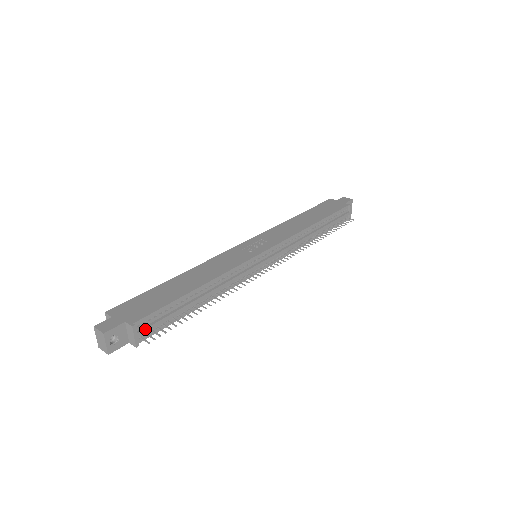
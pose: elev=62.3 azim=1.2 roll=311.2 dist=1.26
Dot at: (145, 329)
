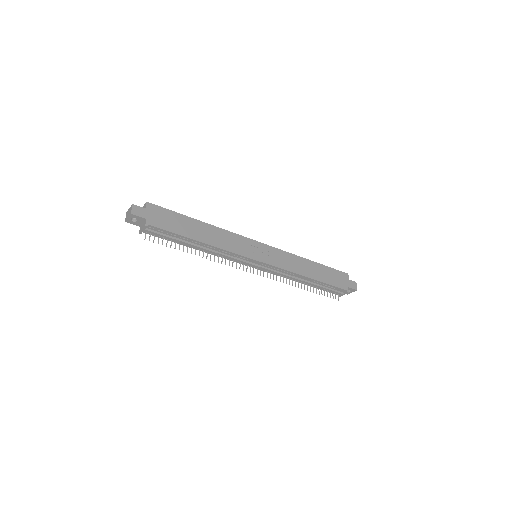
Dot at: (151, 231)
